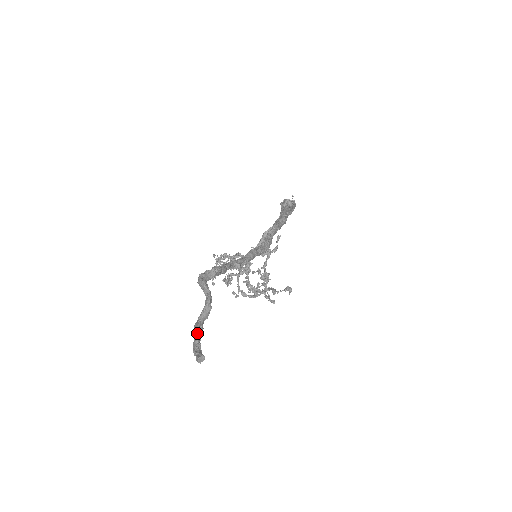
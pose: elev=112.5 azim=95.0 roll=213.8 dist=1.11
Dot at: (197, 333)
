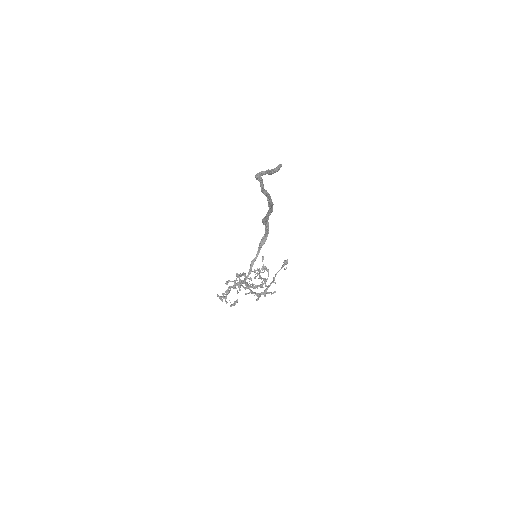
Dot at: (272, 169)
